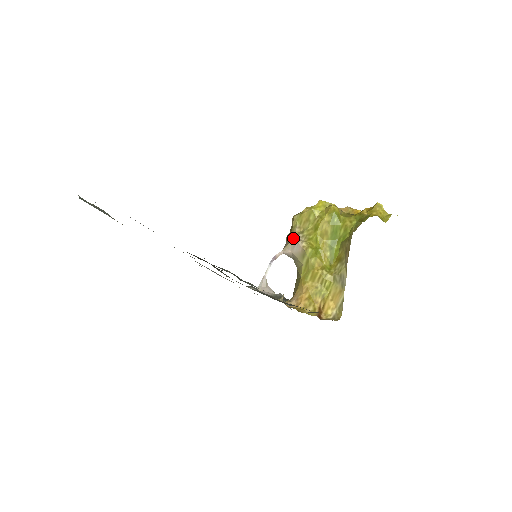
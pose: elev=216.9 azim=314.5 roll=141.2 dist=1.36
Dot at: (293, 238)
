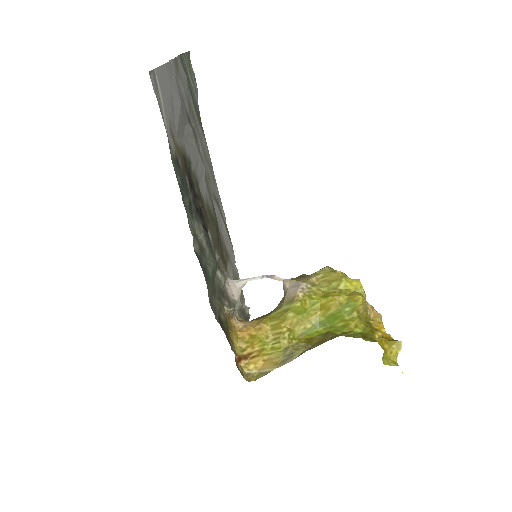
Dot at: (302, 280)
